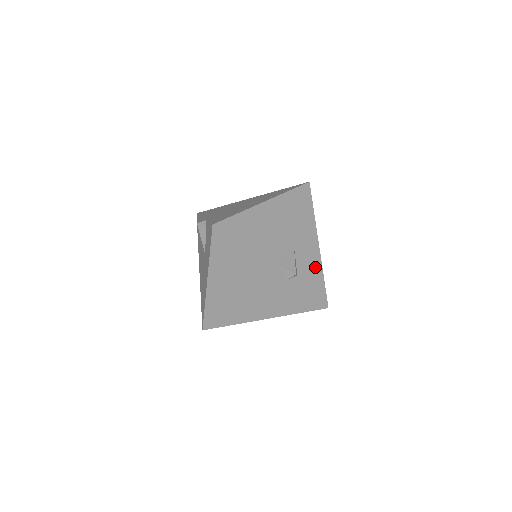
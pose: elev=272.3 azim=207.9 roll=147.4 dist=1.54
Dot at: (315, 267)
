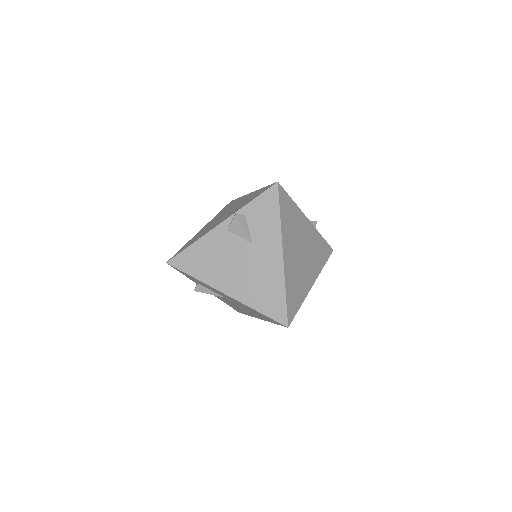
Dot at: occluded
